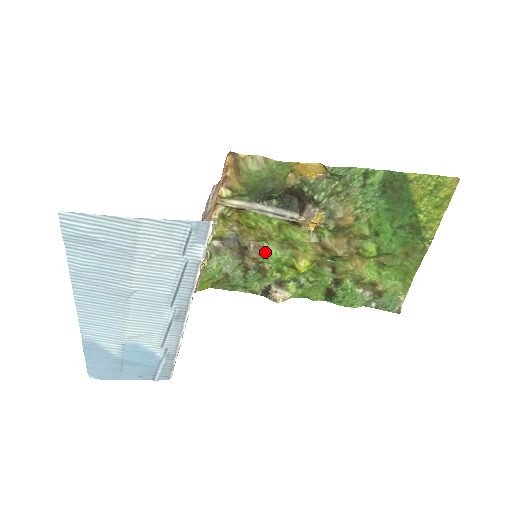
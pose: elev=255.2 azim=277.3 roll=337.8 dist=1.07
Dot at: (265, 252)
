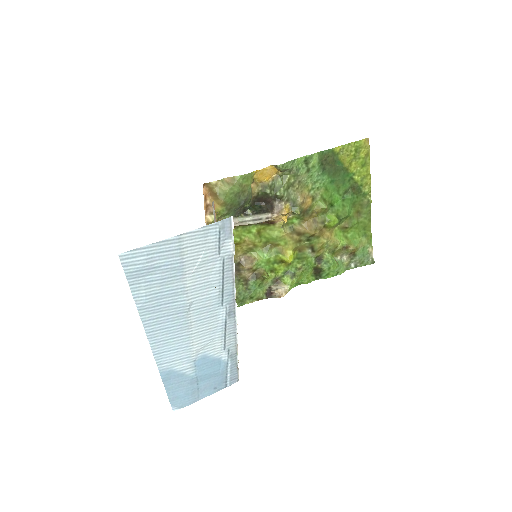
Dot at: (255, 259)
